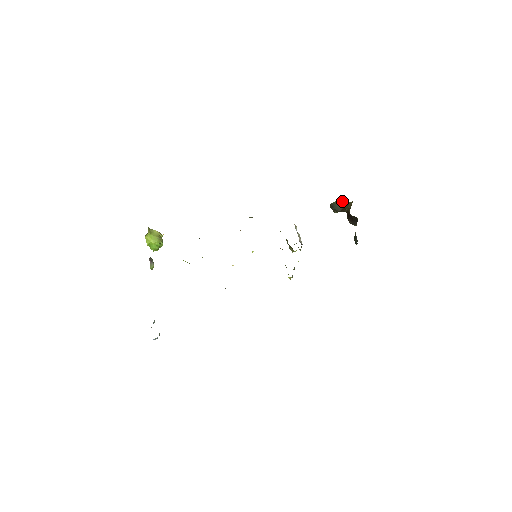
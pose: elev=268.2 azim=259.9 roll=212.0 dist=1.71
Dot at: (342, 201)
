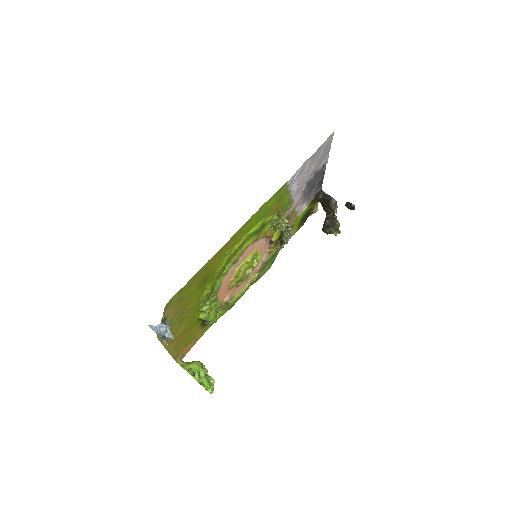
Dot at: occluded
